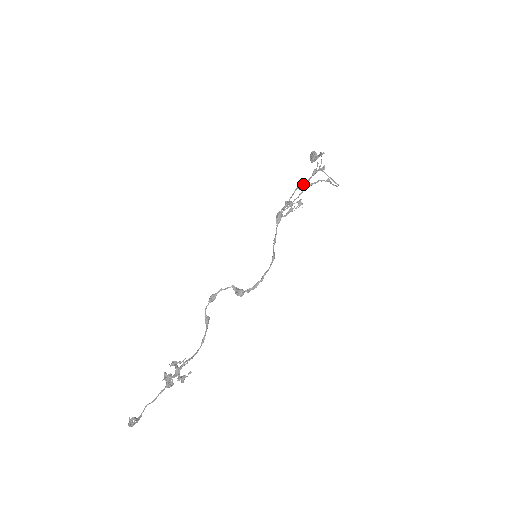
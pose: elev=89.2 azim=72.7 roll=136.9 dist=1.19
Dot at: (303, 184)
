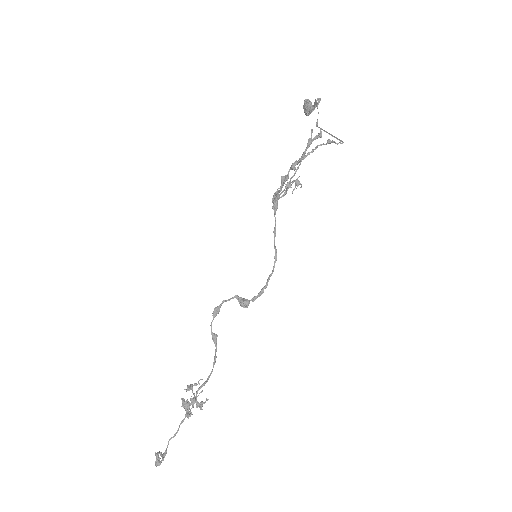
Dot at: (297, 162)
